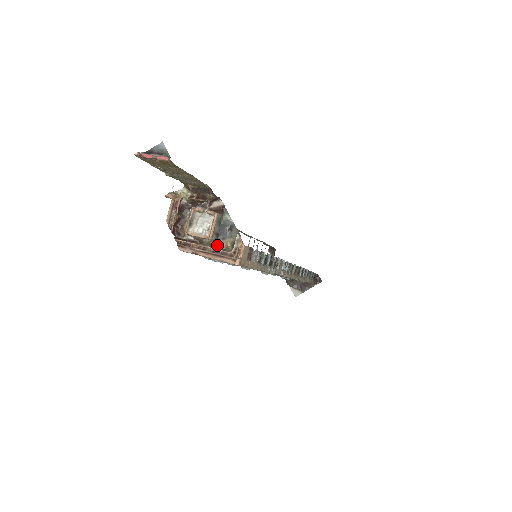
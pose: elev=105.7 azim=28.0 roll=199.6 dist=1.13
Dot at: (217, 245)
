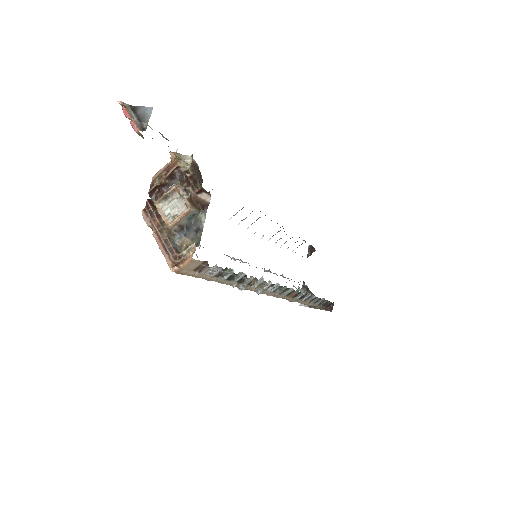
Dot at: (175, 236)
